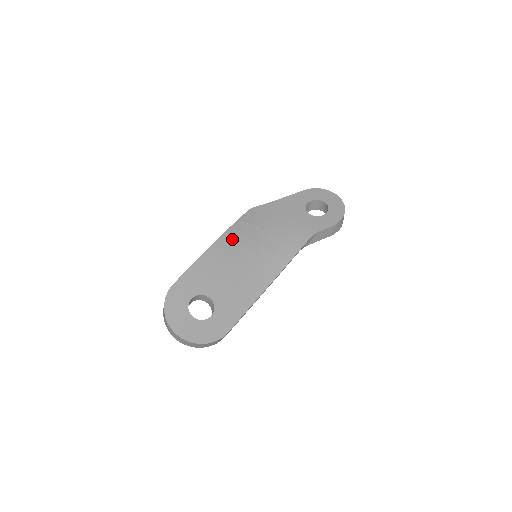
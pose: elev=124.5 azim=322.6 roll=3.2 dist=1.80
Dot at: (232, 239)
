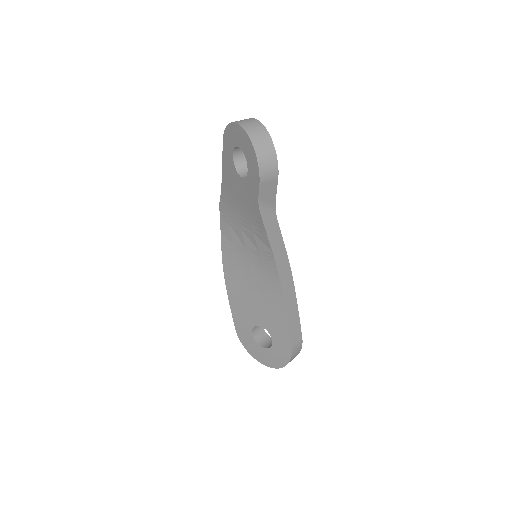
Dot at: (230, 260)
